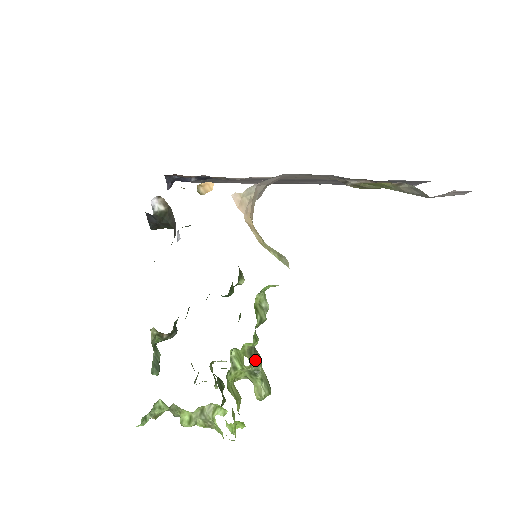
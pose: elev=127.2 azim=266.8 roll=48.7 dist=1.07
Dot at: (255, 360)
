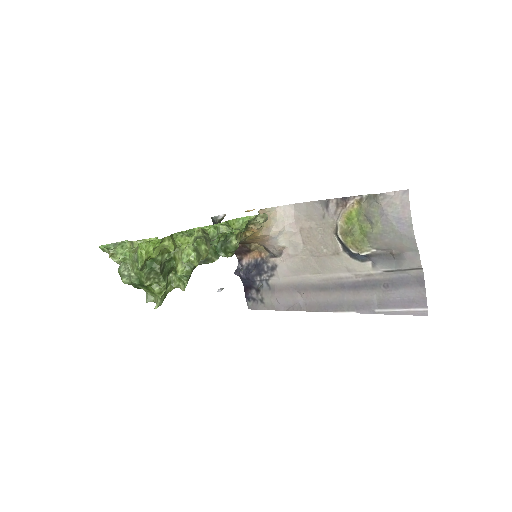
Dot at: (204, 235)
